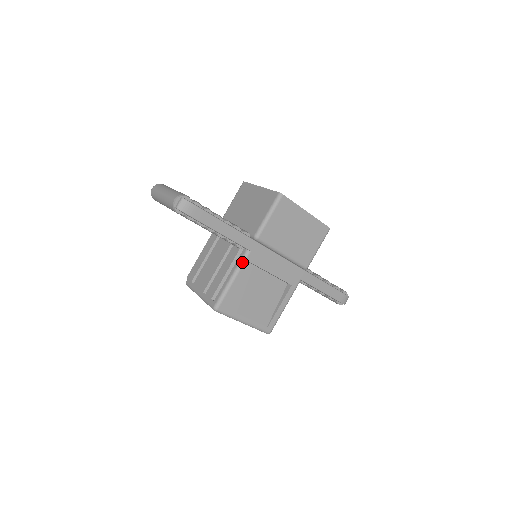
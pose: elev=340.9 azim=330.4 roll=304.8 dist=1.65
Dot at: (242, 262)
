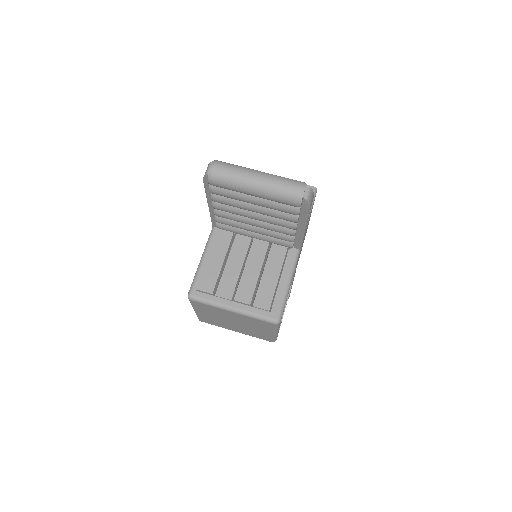
Dot at: (296, 263)
